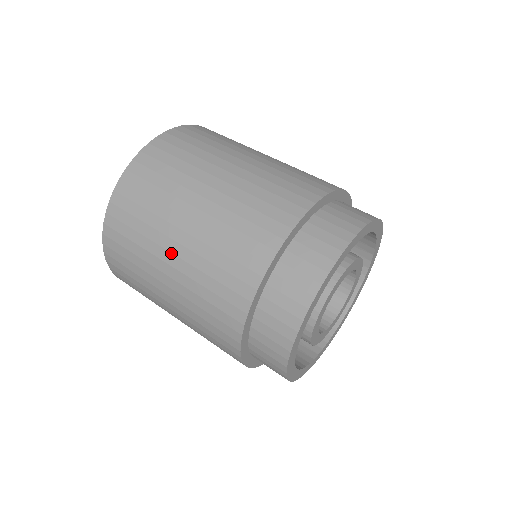
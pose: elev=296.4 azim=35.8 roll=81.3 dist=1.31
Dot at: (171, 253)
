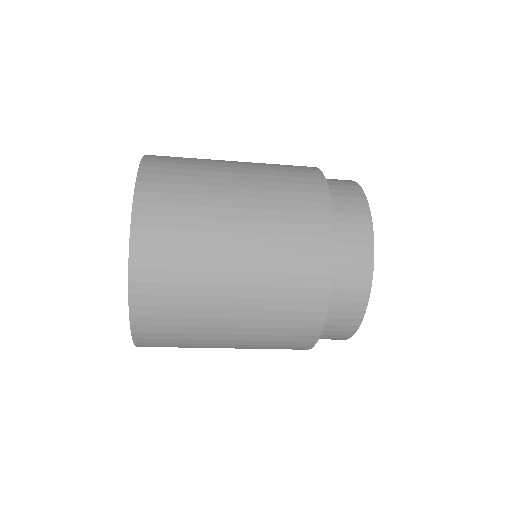
Dot at: (229, 309)
